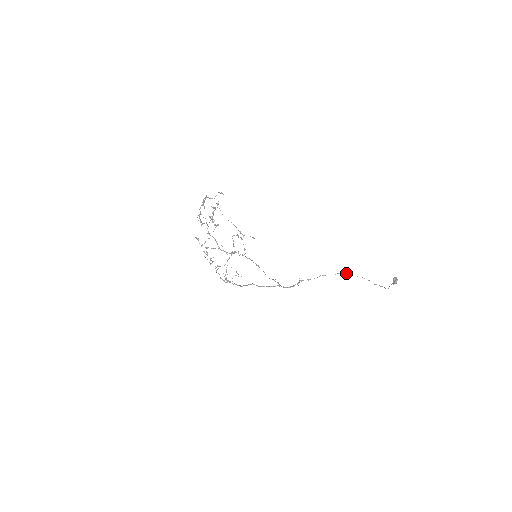
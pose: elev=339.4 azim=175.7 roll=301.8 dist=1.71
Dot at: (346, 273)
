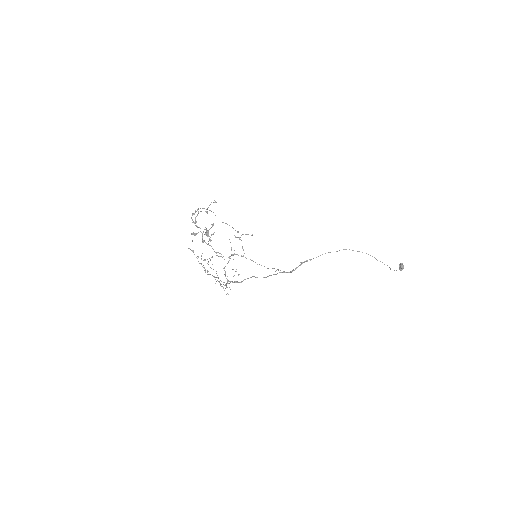
Dot at: (349, 249)
